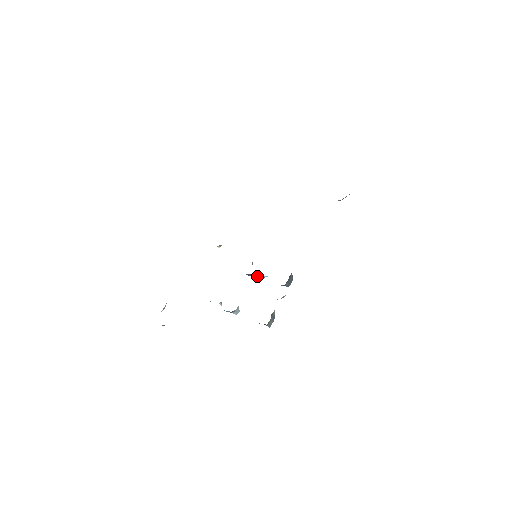
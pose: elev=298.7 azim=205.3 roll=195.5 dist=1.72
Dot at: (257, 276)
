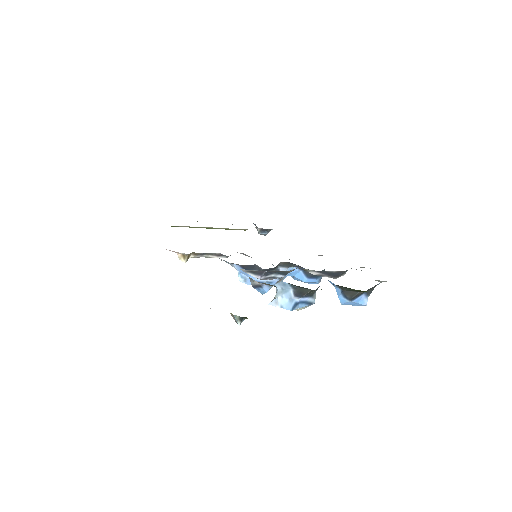
Dot at: occluded
